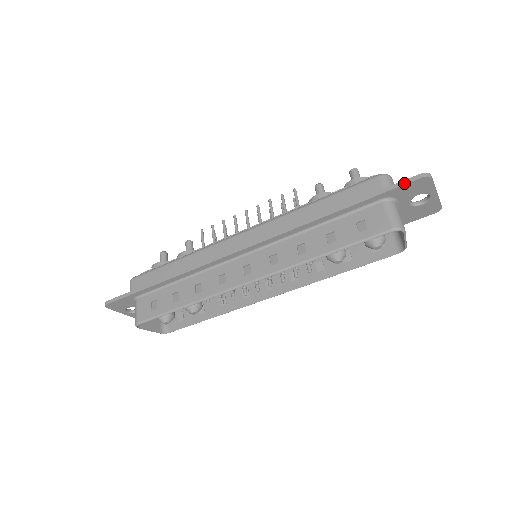
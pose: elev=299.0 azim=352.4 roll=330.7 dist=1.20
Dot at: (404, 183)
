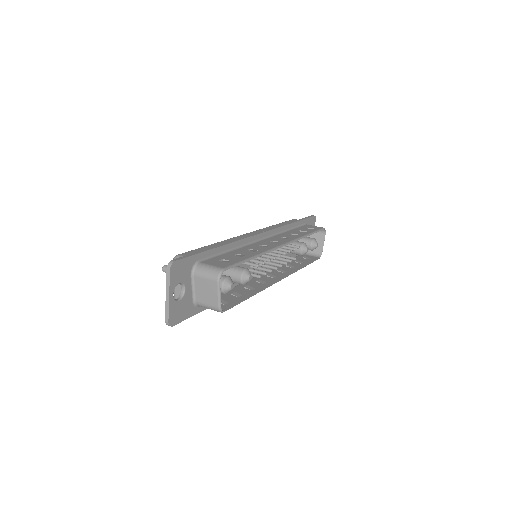
Dot at: (310, 216)
